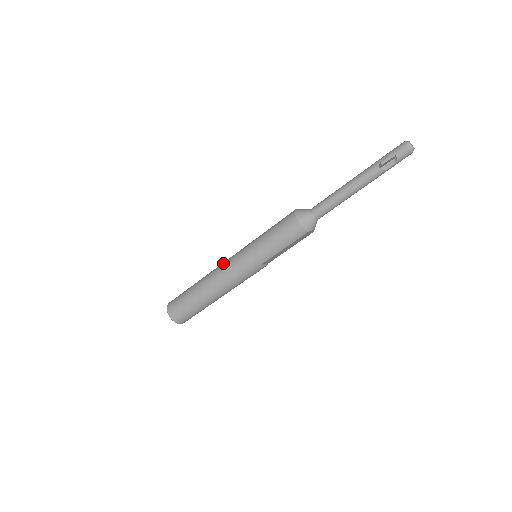
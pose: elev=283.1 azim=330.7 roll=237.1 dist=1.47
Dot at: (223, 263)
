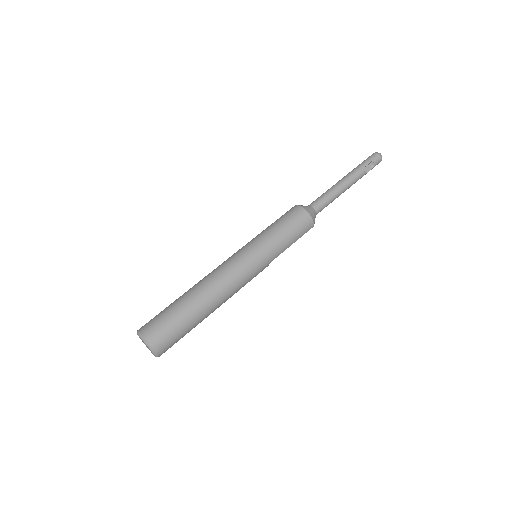
Dot at: (223, 266)
